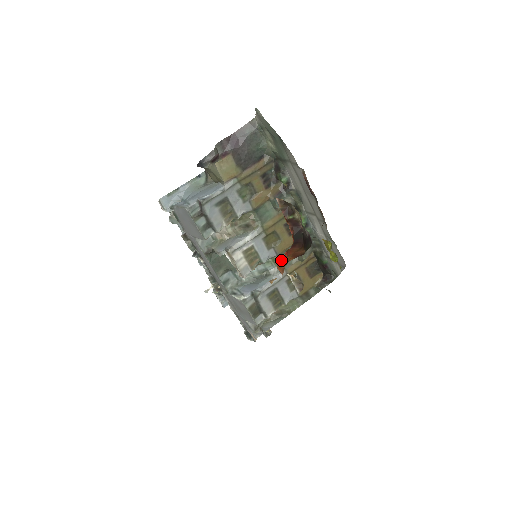
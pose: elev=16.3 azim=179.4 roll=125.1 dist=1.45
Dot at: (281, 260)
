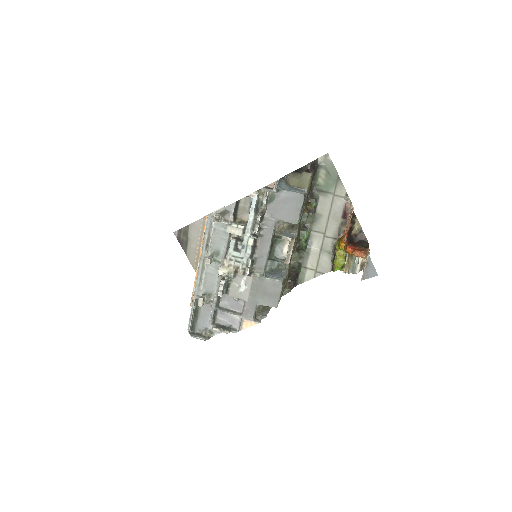
Dot at: (357, 248)
